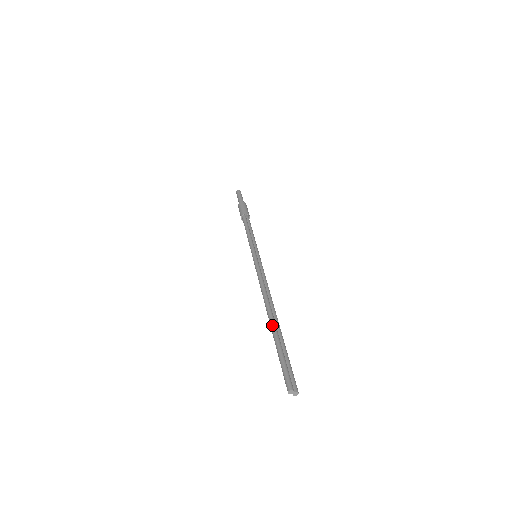
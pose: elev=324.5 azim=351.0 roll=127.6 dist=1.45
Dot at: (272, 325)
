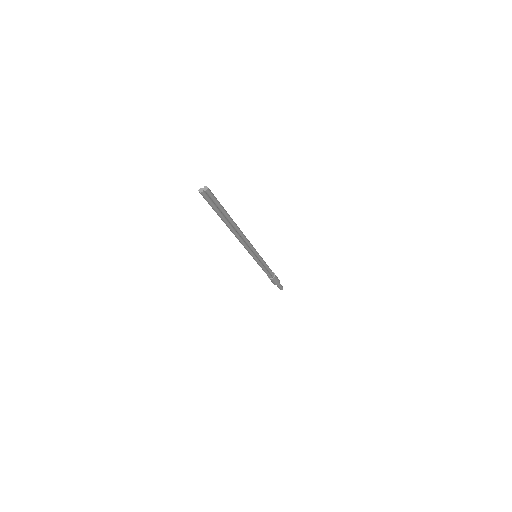
Dot at: occluded
